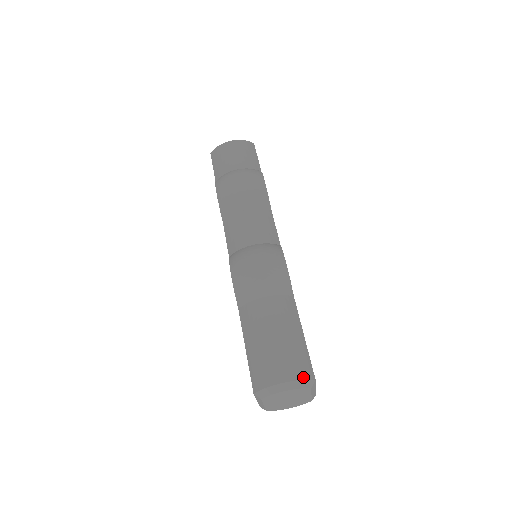
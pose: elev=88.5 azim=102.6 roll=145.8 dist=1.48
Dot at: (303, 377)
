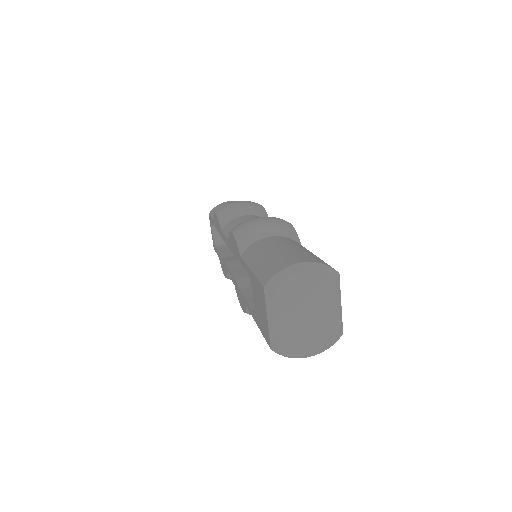
Dot at: (323, 263)
